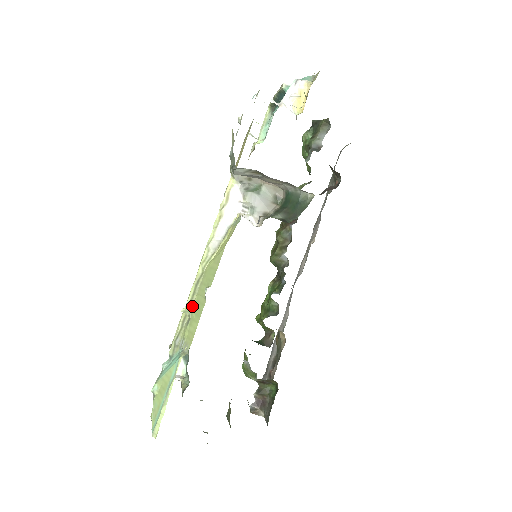
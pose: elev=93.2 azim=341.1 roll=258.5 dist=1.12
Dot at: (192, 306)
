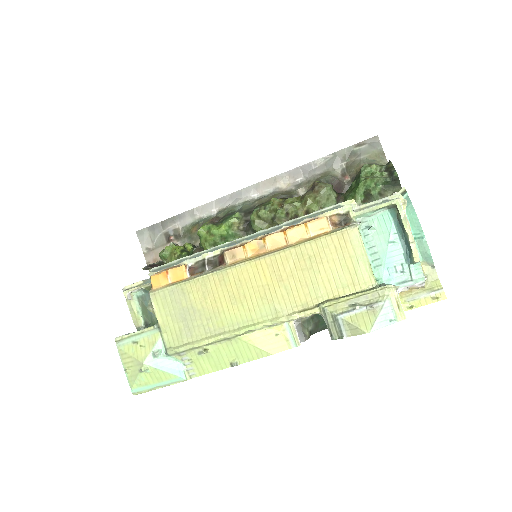
Dot at: (212, 348)
